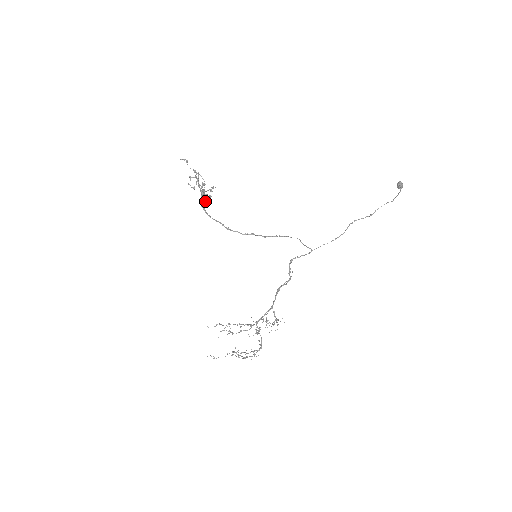
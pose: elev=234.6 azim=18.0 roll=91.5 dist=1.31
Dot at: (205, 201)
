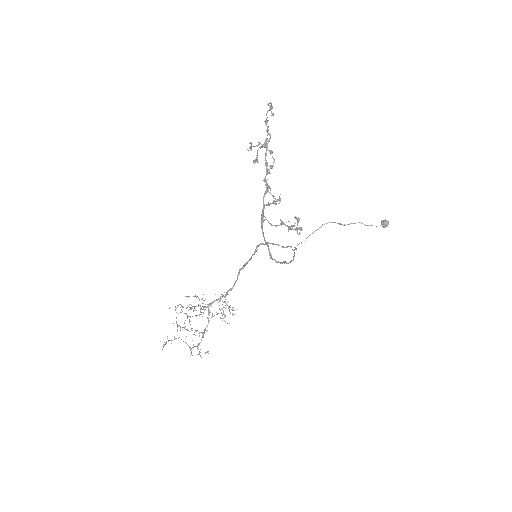
Dot at: (277, 225)
